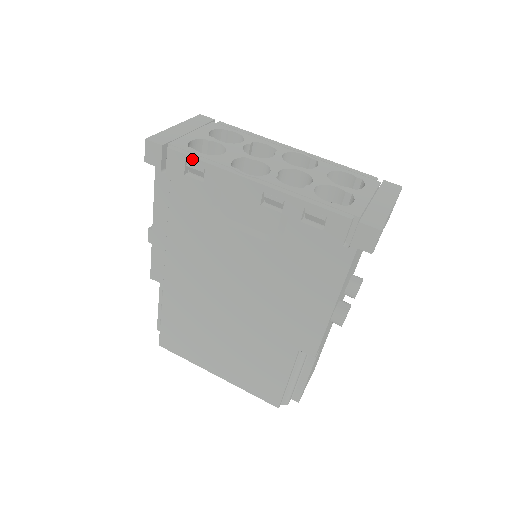
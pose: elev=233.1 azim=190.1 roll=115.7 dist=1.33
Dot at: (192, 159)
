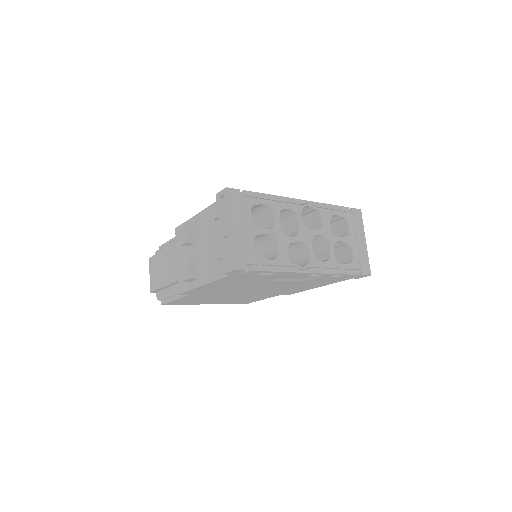
Dot at: (269, 272)
